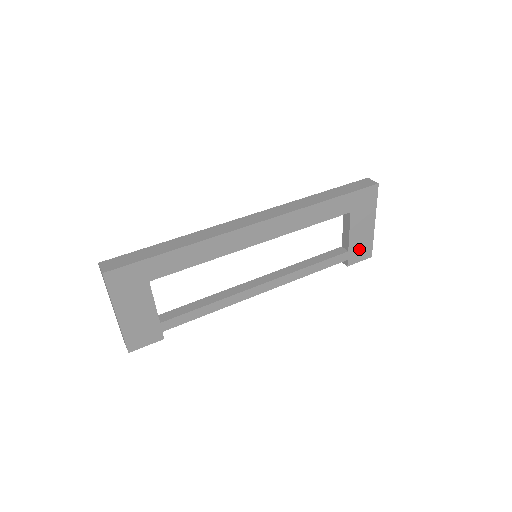
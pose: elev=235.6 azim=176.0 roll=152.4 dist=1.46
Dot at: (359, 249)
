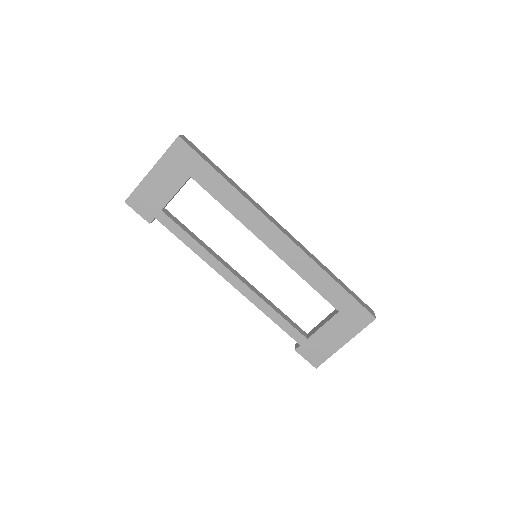
Dot at: (315, 349)
